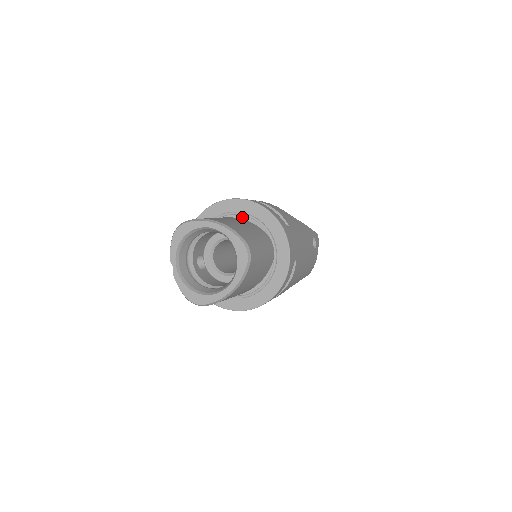
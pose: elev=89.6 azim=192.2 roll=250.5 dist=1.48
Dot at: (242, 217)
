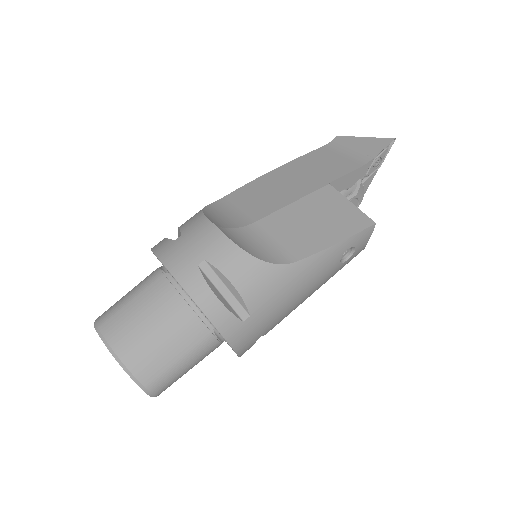
Dot at: (186, 294)
